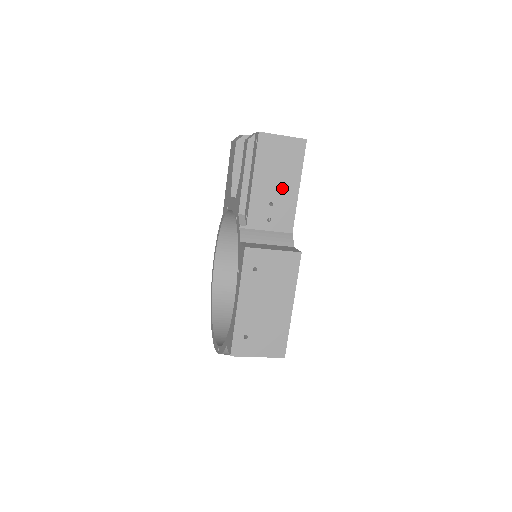
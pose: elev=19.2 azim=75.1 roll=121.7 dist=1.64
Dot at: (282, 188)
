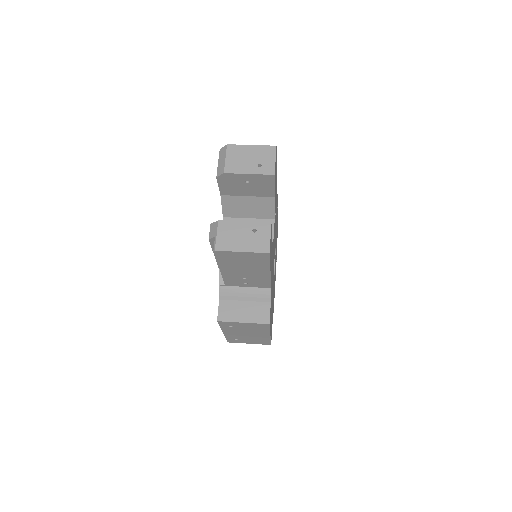
Dot at: (252, 272)
